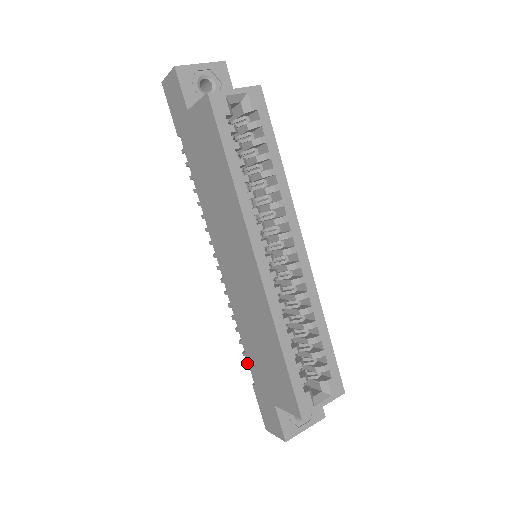
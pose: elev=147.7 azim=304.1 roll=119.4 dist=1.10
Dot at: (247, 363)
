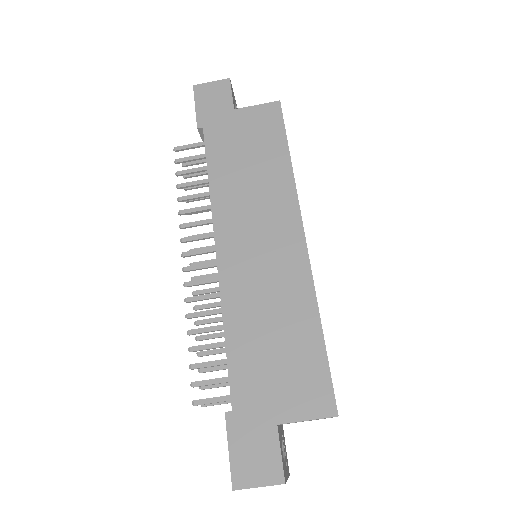
Dot at: occluded
